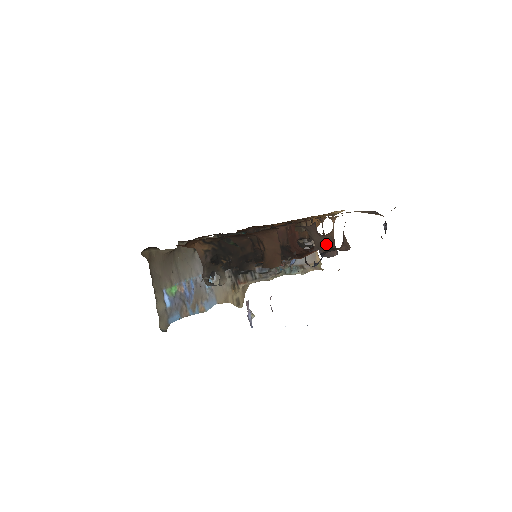
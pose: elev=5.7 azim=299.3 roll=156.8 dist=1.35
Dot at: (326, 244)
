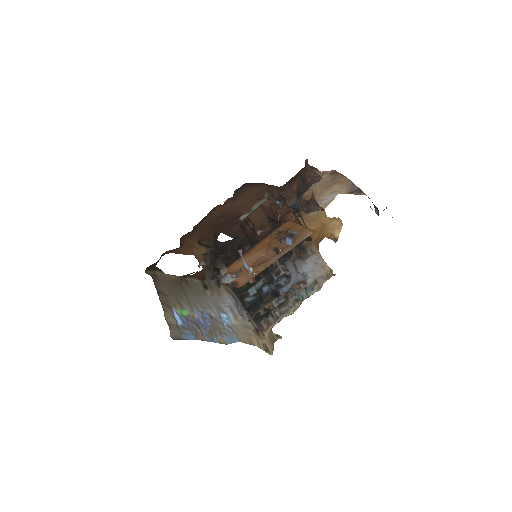
Dot at: (309, 204)
